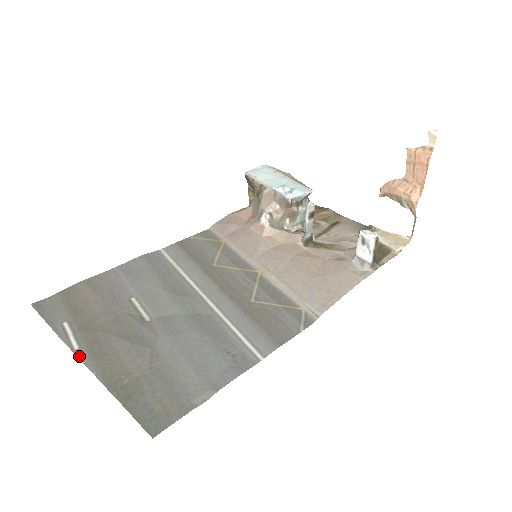
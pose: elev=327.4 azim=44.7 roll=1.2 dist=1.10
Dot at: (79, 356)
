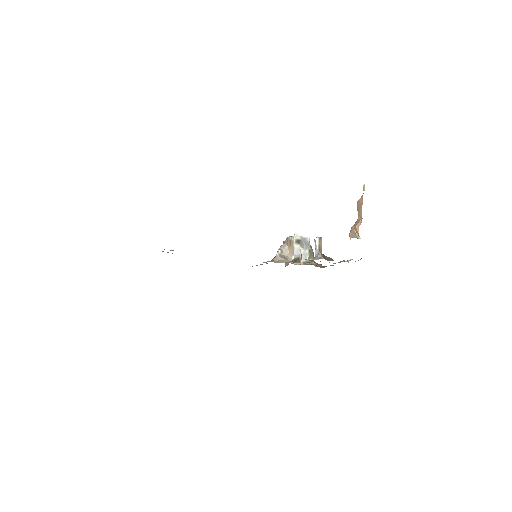
Dot at: occluded
